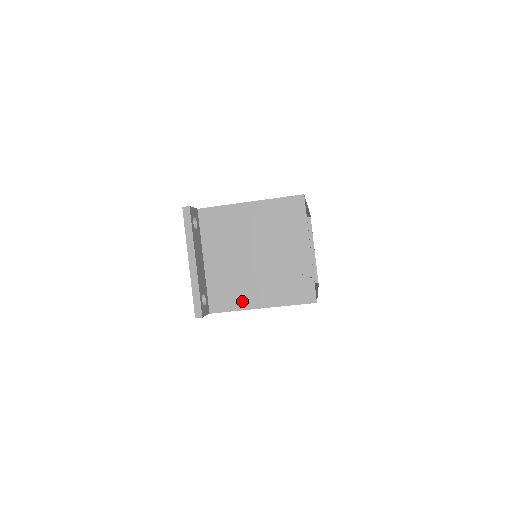
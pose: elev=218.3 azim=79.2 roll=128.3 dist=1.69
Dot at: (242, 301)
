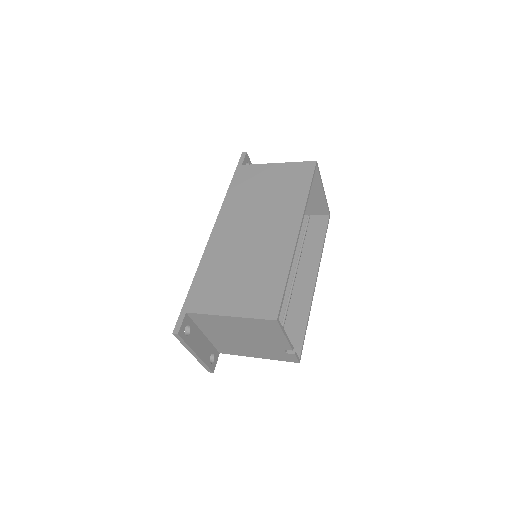
Dot at: (242, 353)
